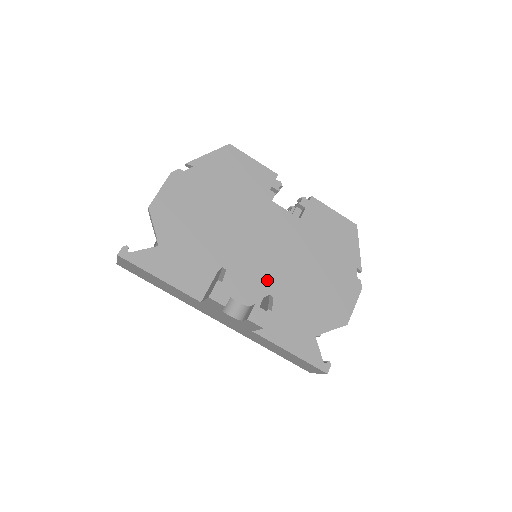
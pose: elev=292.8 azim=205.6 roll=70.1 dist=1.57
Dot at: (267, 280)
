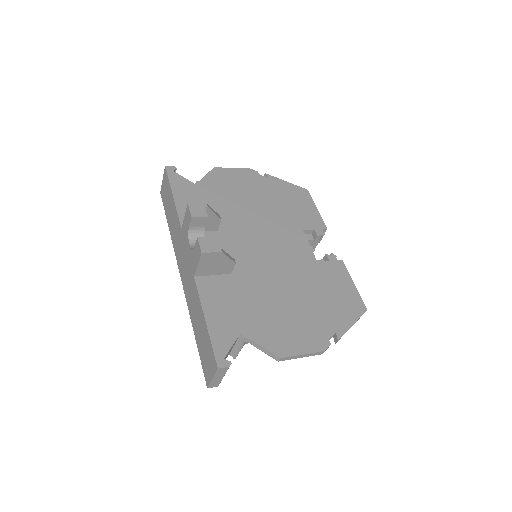
Dot at: (246, 264)
